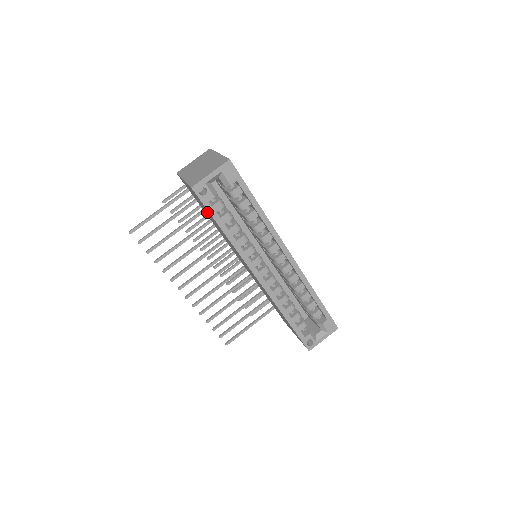
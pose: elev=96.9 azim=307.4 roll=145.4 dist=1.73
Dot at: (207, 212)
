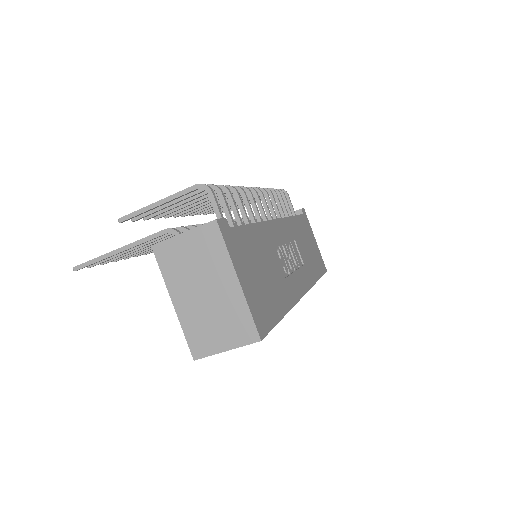
Dot at: occluded
